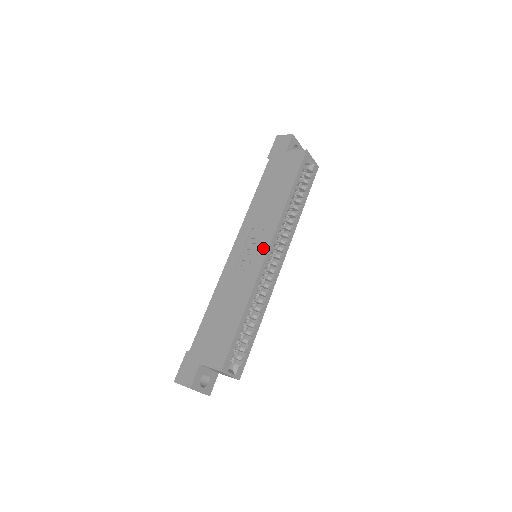
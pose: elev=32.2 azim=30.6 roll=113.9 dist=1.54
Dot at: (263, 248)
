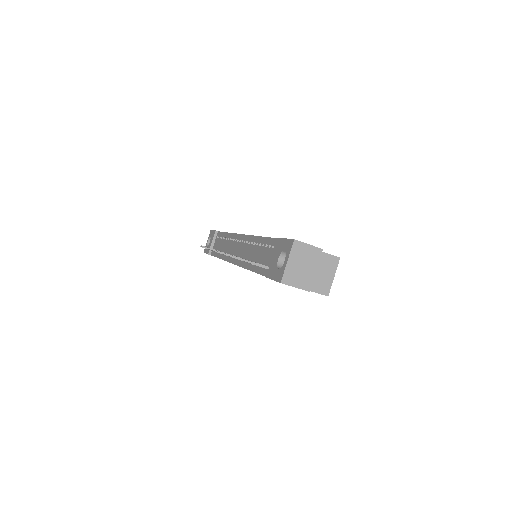
Dot at: occluded
